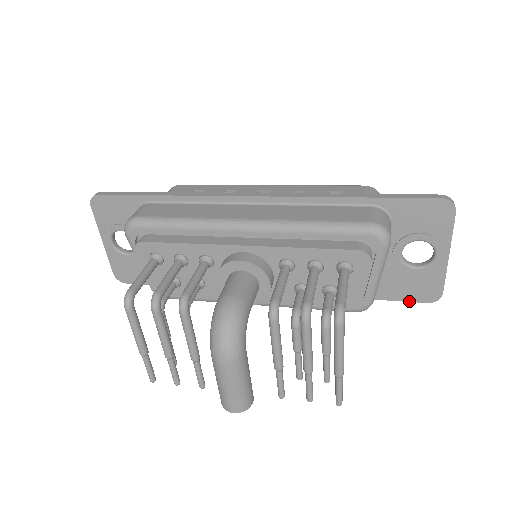
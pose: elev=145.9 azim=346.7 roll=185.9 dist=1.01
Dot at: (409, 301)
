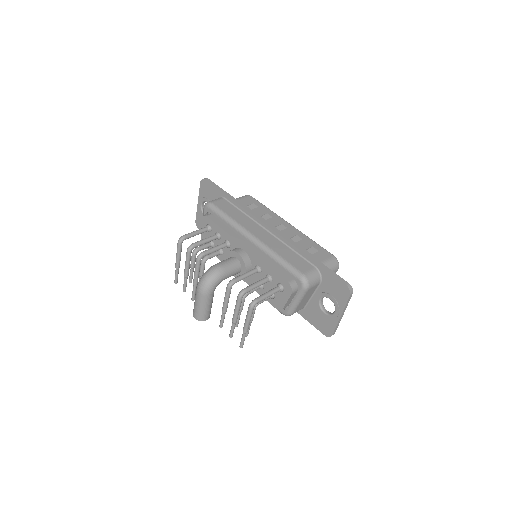
Dot at: (316, 328)
